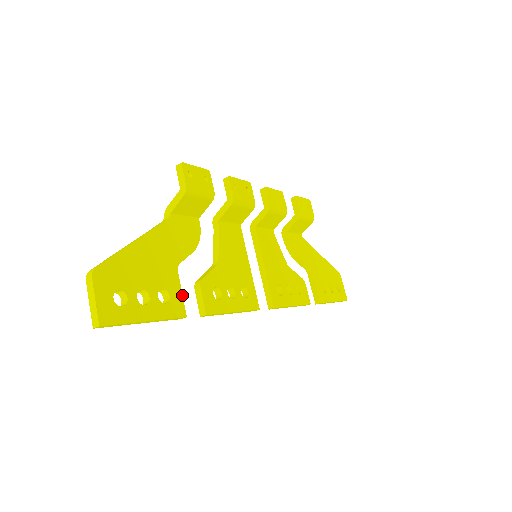
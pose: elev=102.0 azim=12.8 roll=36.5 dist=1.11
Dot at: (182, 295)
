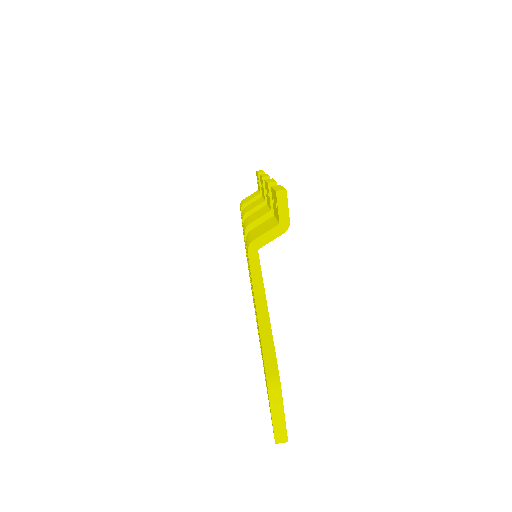
Dot at: occluded
